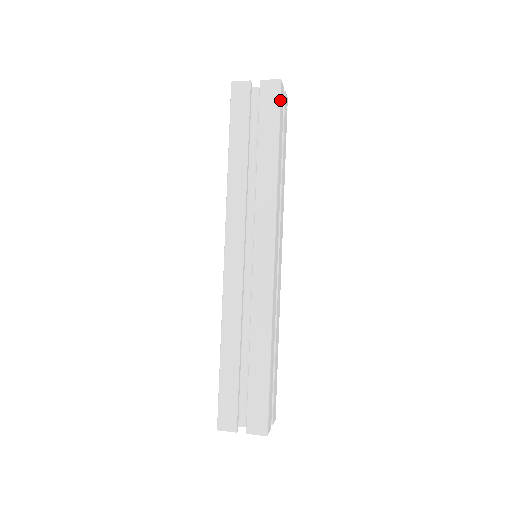
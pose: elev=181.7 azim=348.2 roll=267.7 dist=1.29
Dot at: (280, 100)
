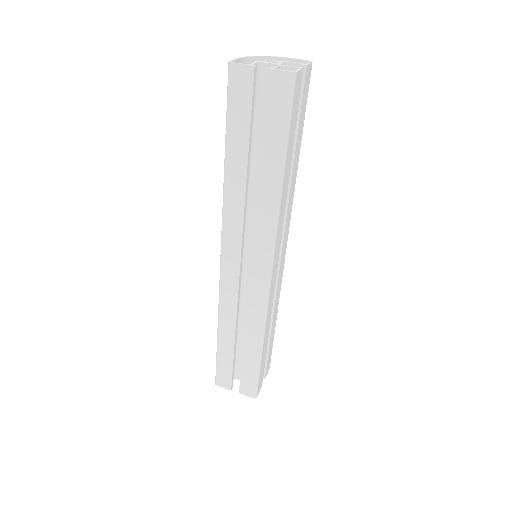
Dot at: (292, 102)
